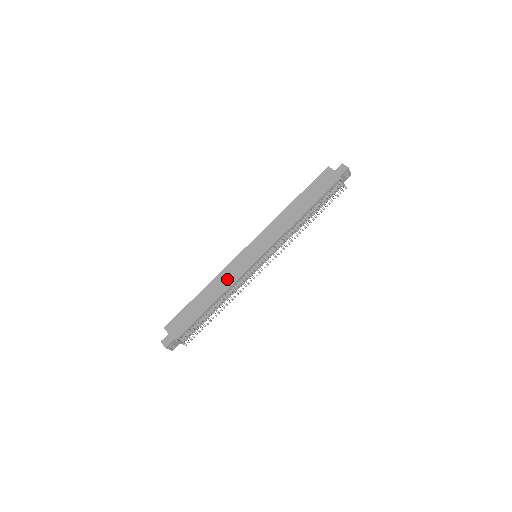
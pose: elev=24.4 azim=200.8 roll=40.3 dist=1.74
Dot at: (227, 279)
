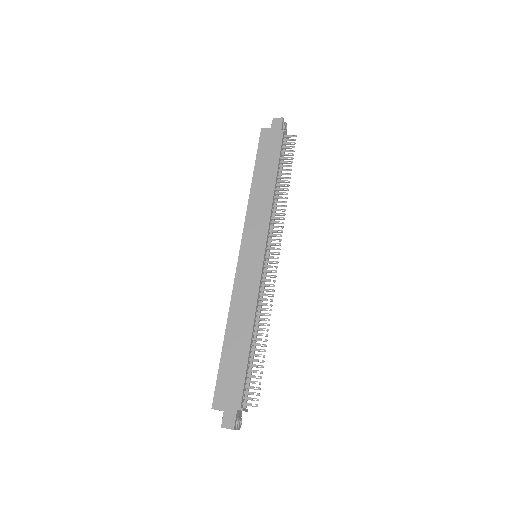
Dot at: (246, 299)
